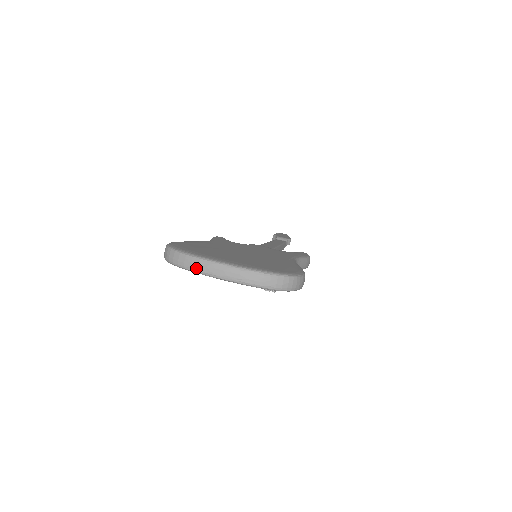
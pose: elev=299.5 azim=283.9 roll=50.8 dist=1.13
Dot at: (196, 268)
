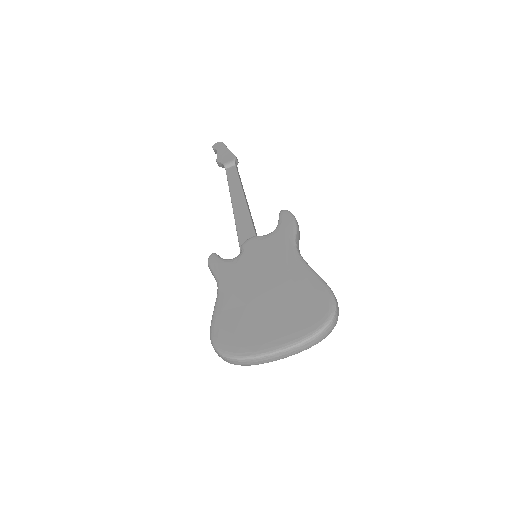
Dot at: (261, 363)
